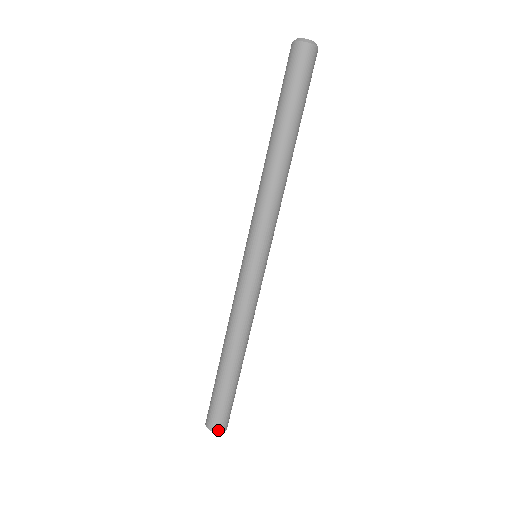
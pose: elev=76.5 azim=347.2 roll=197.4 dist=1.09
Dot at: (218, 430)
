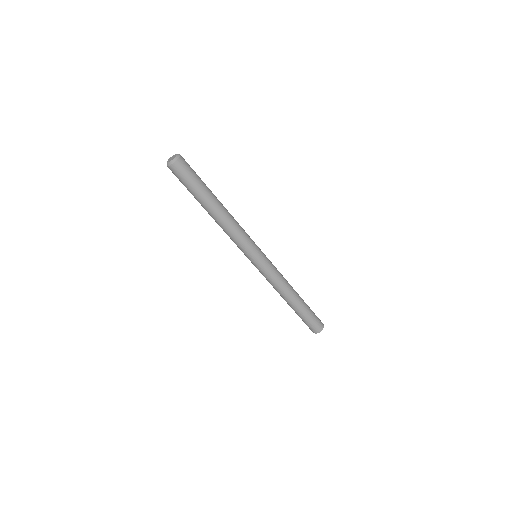
Dot at: (323, 326)
